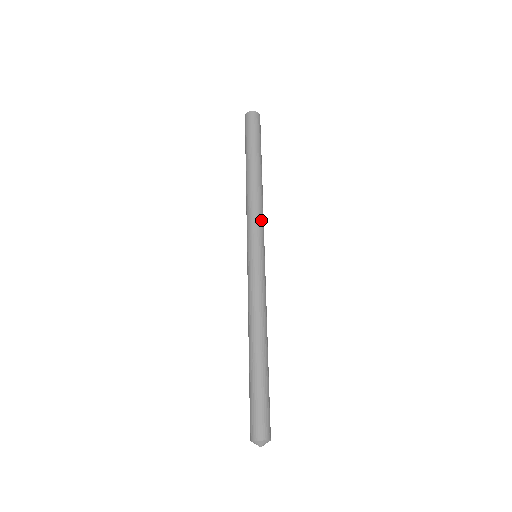
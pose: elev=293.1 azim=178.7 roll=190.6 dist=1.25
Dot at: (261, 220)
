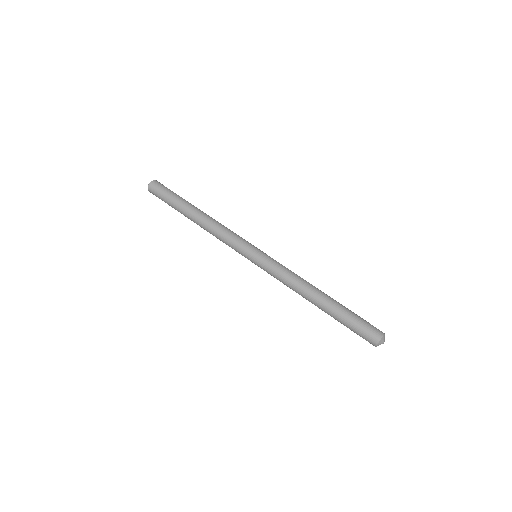
Dot at: (233, 235)
